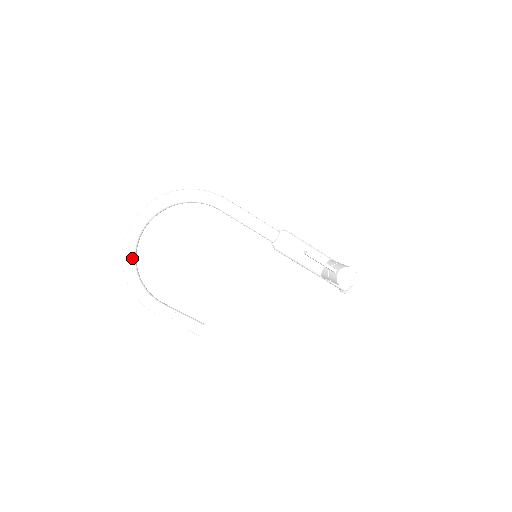
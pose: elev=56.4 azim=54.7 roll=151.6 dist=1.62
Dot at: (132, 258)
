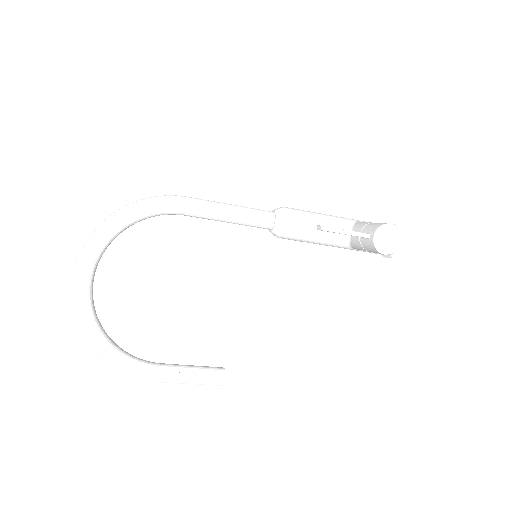
Dot at: (92, 324)
